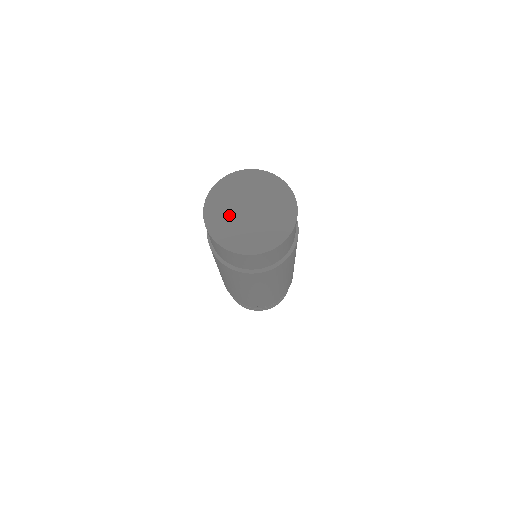
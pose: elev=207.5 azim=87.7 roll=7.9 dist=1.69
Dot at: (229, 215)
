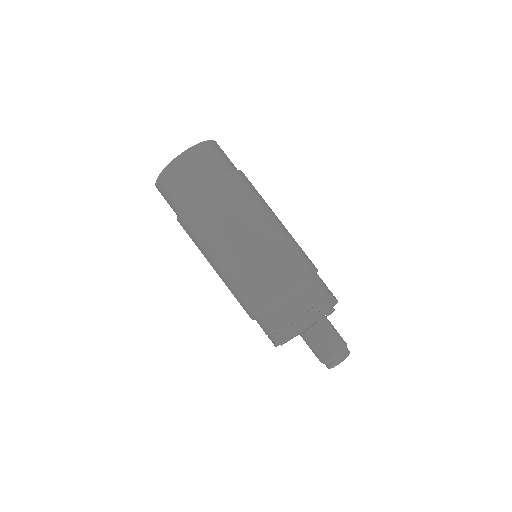
Dot at: occluded
